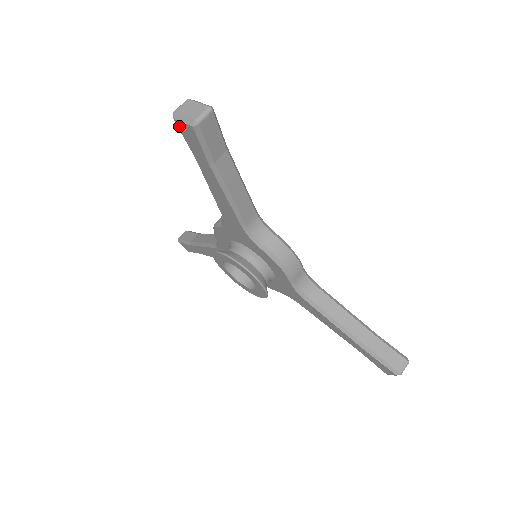
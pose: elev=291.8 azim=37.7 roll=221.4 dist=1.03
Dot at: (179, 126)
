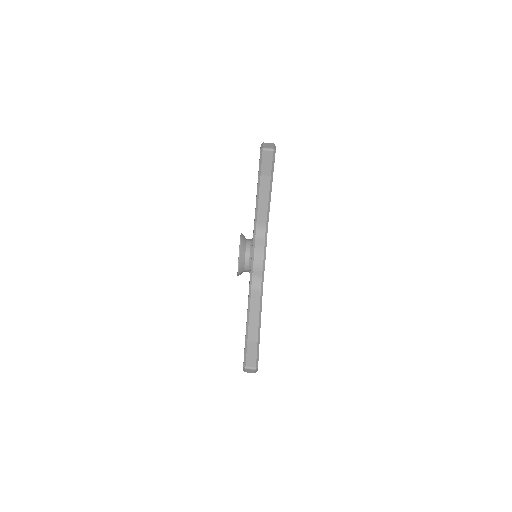
Dot at: occluded
